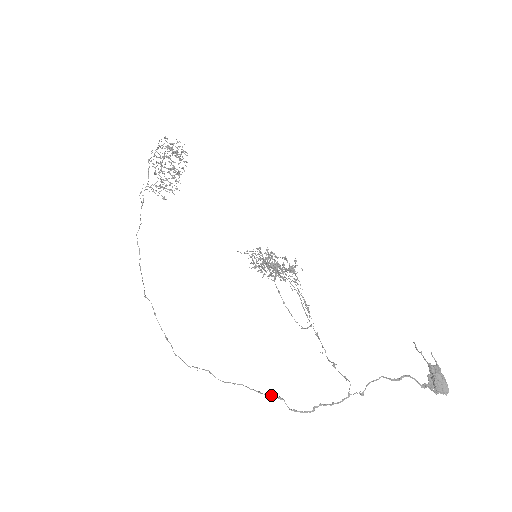
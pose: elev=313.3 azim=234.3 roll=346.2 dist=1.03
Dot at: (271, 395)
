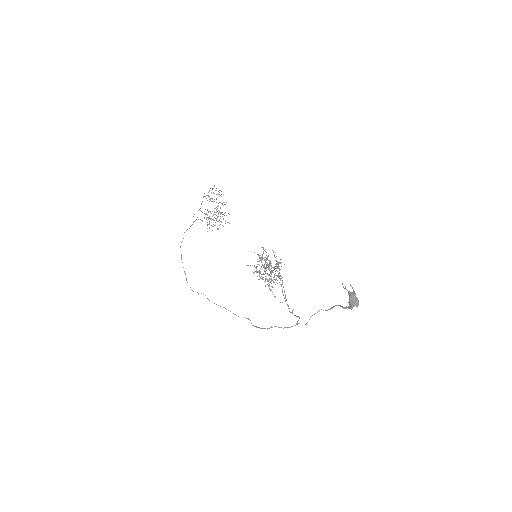
Dot at: occluded
